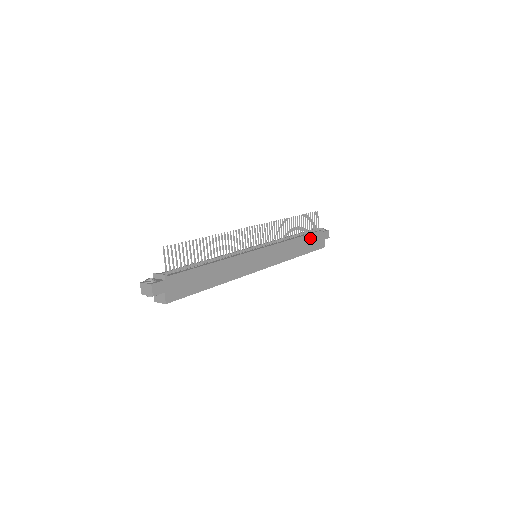
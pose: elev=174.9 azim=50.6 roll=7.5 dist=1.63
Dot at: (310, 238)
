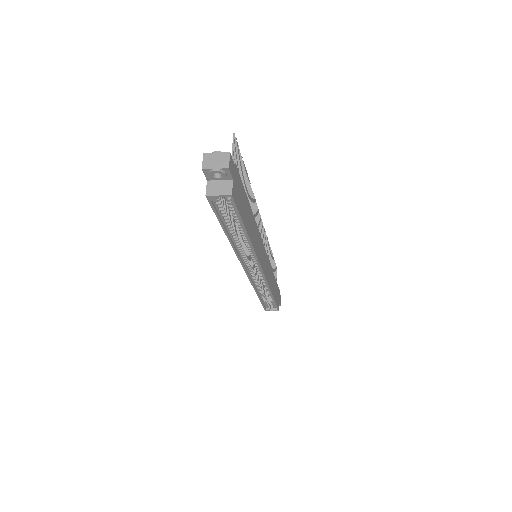
Dot at: (276, 287)
